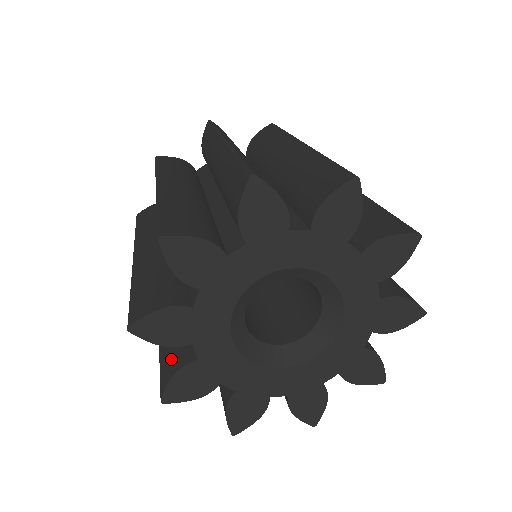
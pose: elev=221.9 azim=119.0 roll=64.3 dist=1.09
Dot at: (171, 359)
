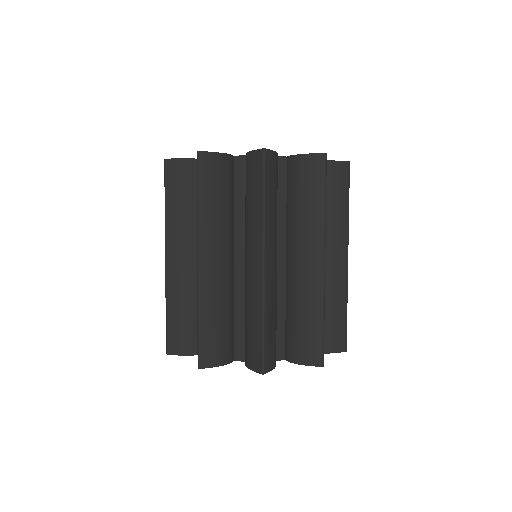
Dot at: occluded
